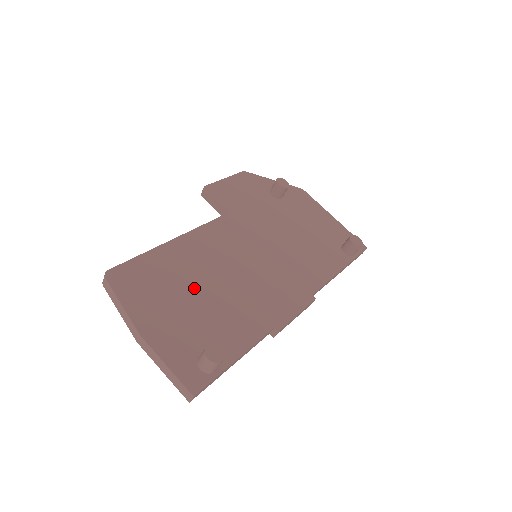
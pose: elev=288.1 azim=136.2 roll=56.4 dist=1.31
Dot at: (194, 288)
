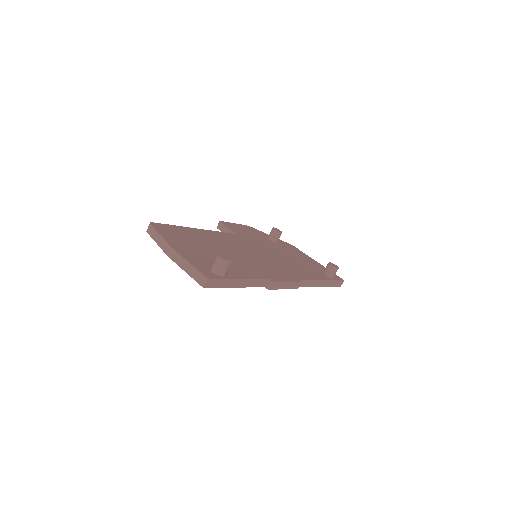
Dot at: (210, 247)
